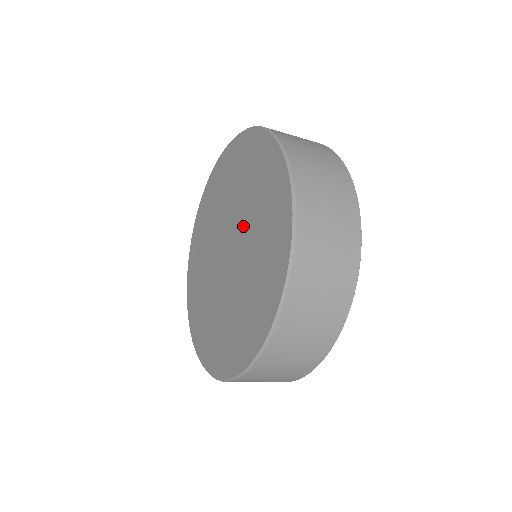
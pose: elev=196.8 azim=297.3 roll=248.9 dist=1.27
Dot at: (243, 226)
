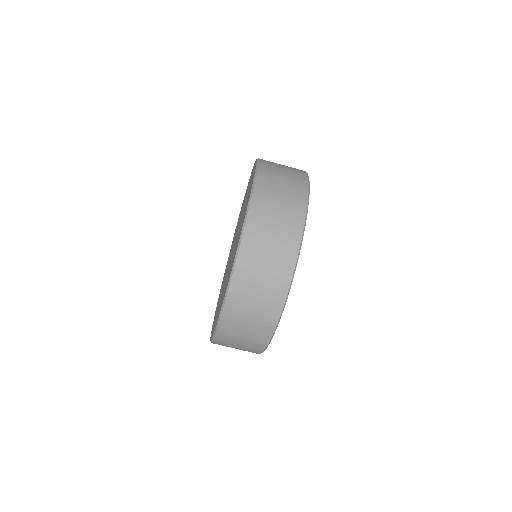
Dot at: (239, 222)
